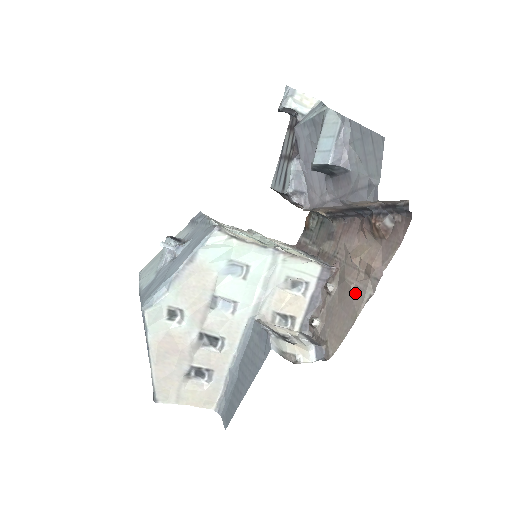
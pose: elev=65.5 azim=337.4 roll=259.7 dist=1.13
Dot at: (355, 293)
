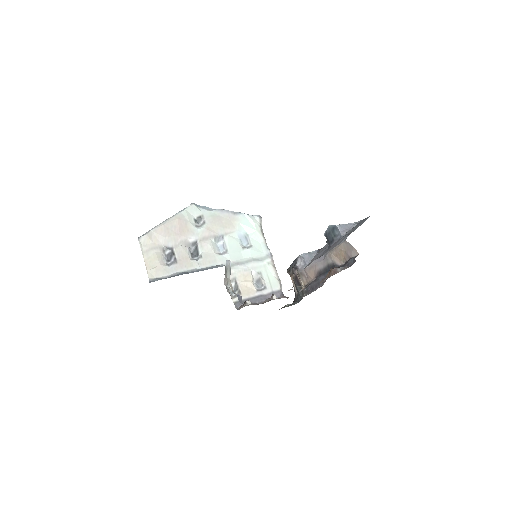
Dot at: occluded
